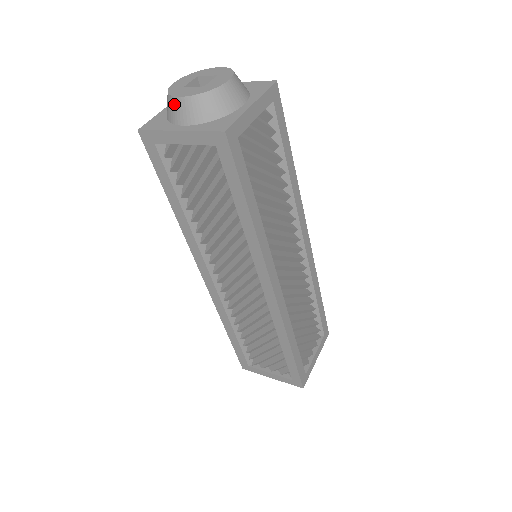
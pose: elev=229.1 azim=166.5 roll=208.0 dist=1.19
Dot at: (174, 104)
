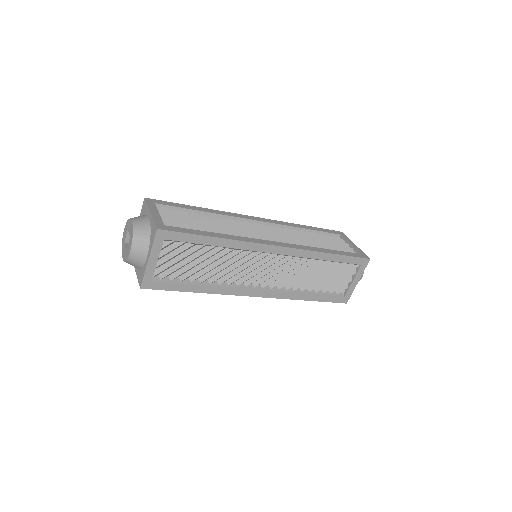
Dot at: occluded
